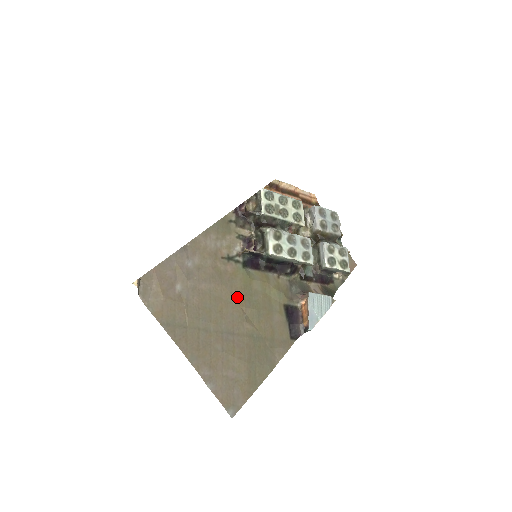
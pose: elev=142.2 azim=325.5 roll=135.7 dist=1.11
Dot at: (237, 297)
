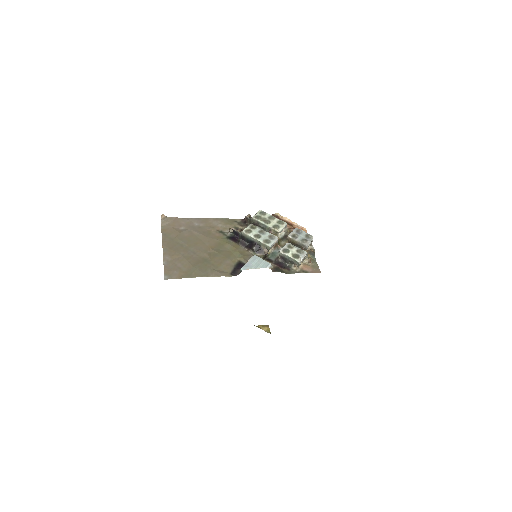
Dot at: (211, 244)
